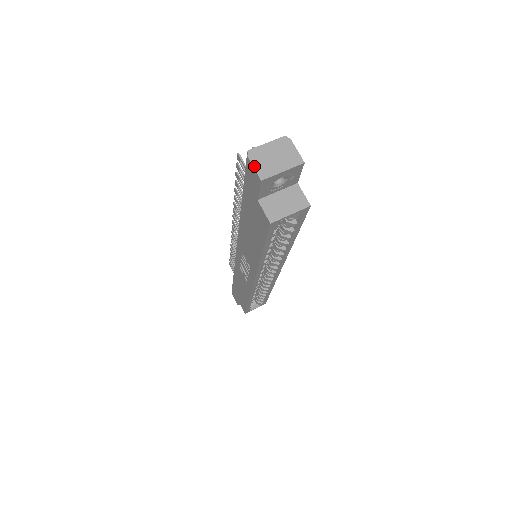
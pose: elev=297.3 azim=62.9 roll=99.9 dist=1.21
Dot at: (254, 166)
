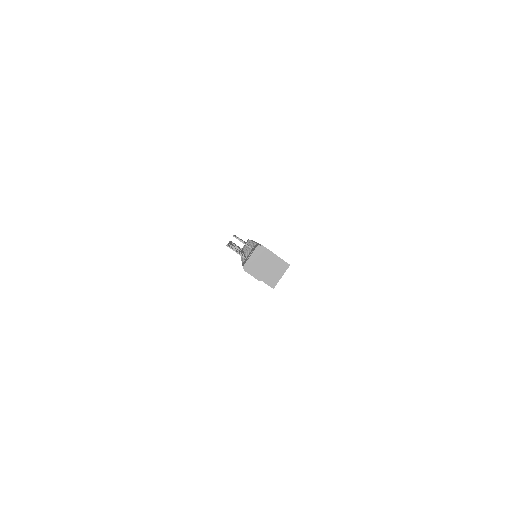
Dot at: (251, 275)
